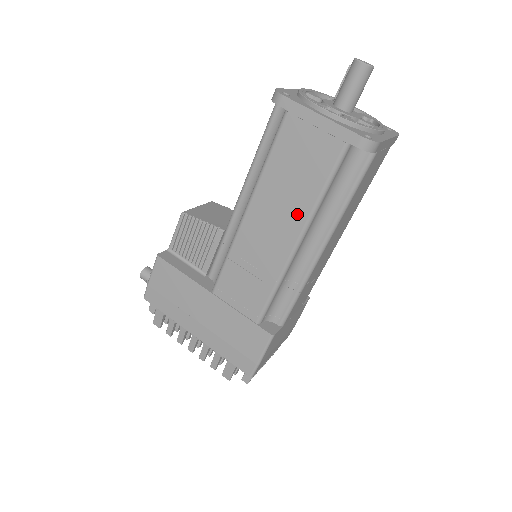
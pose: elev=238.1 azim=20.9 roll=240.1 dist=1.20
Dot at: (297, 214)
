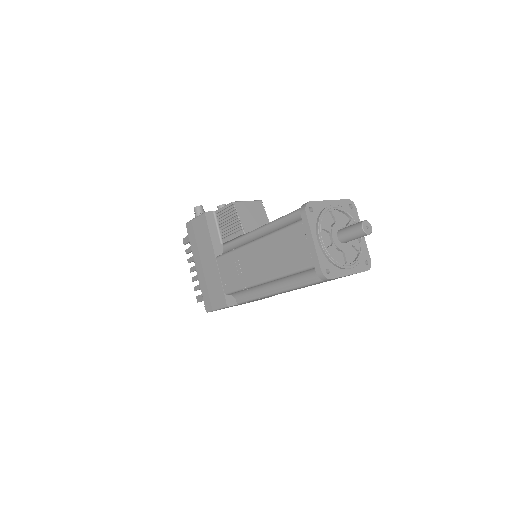
Dot at: (273, 269)
